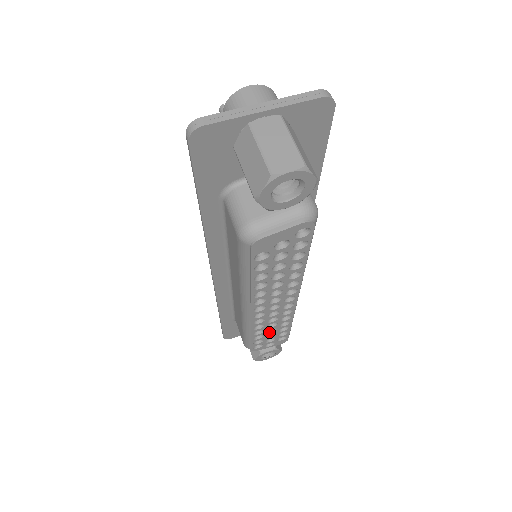
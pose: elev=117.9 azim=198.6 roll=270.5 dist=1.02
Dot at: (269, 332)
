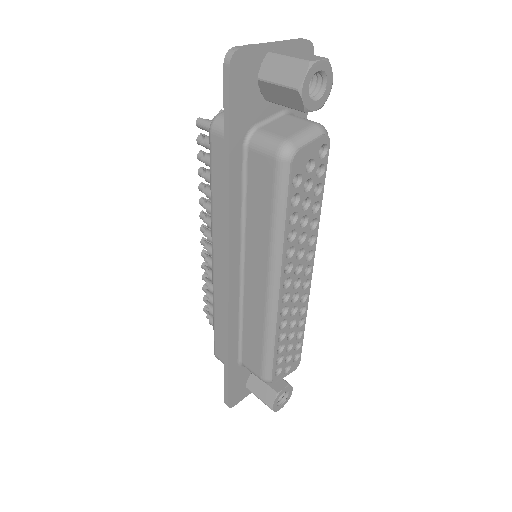
Dot at: (288, 340)
